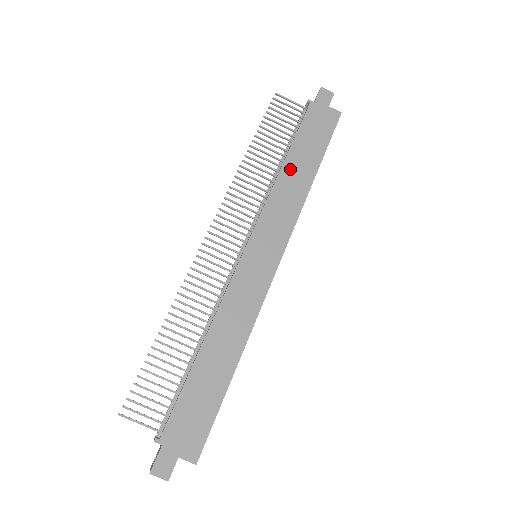
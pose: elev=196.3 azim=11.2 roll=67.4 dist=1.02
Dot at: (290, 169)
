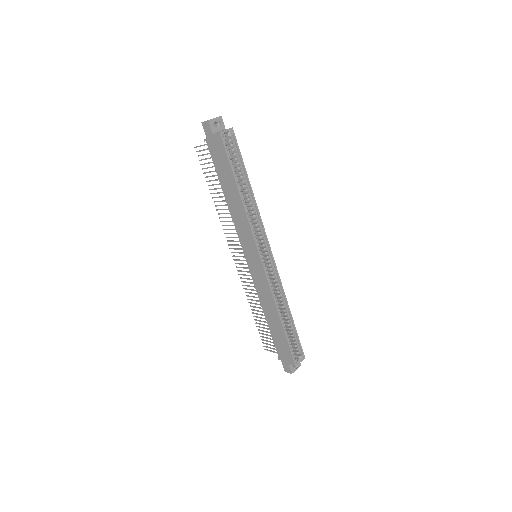
Dot at: (229, 198)
